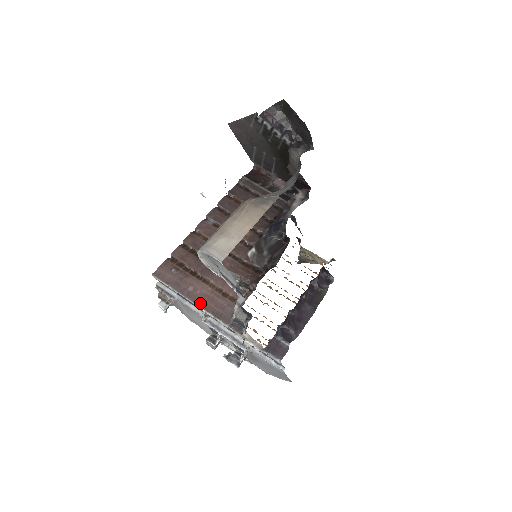
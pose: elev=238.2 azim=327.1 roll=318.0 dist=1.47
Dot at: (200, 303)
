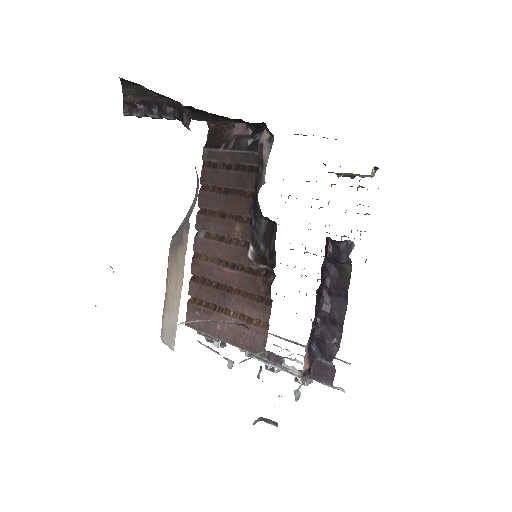
Dot at: (232, 341)
